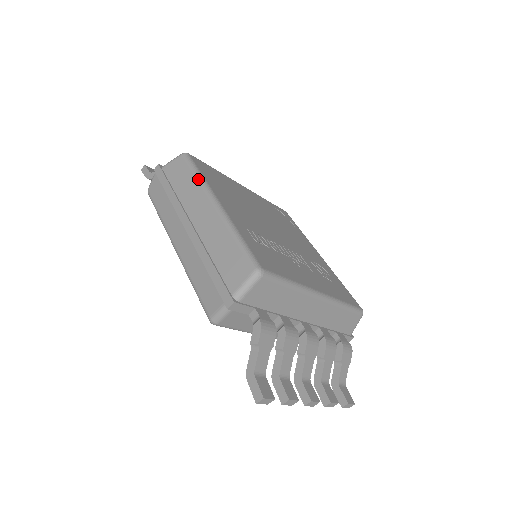
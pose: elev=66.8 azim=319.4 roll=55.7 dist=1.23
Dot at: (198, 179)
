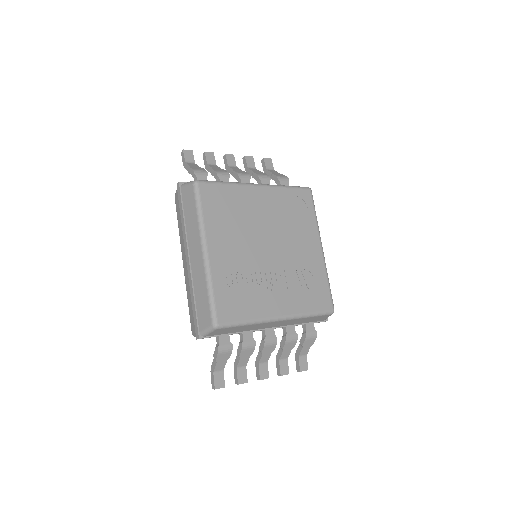
Dot at: (198, 219)
